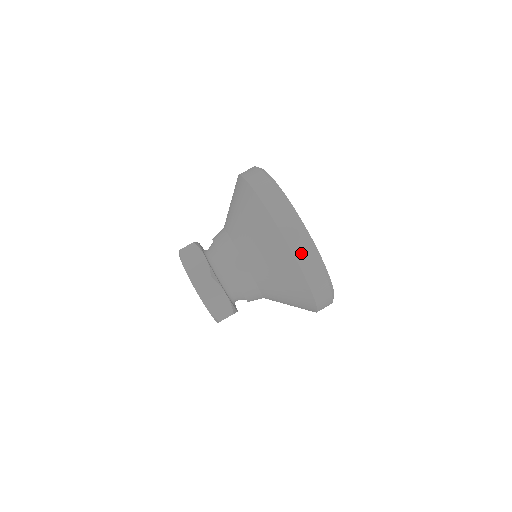
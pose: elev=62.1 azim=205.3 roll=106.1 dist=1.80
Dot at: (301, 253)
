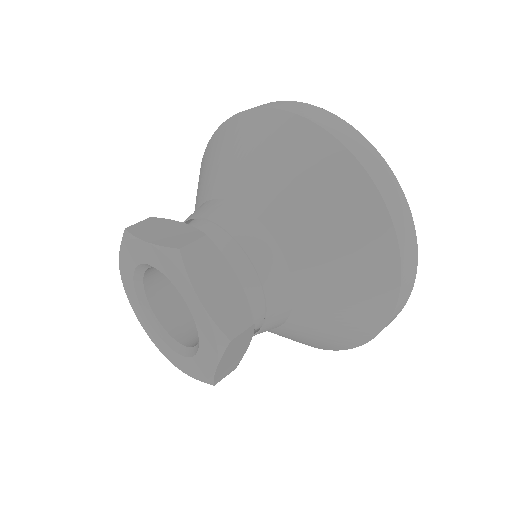
Dot at: (401, 303)
